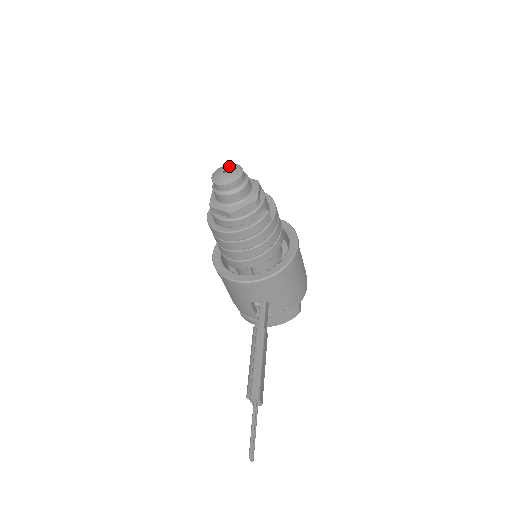
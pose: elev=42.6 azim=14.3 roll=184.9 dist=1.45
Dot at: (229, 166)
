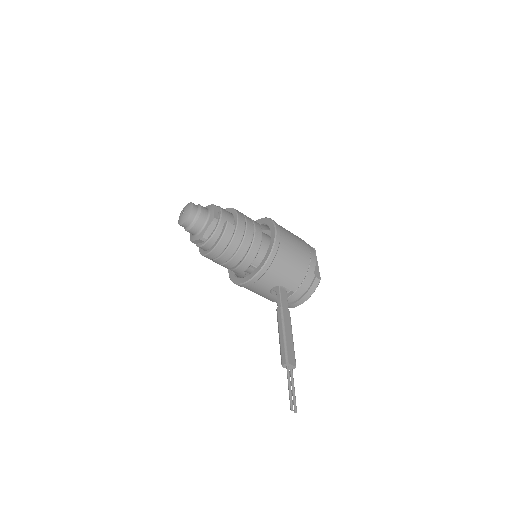
Dot at: (184, 207)
